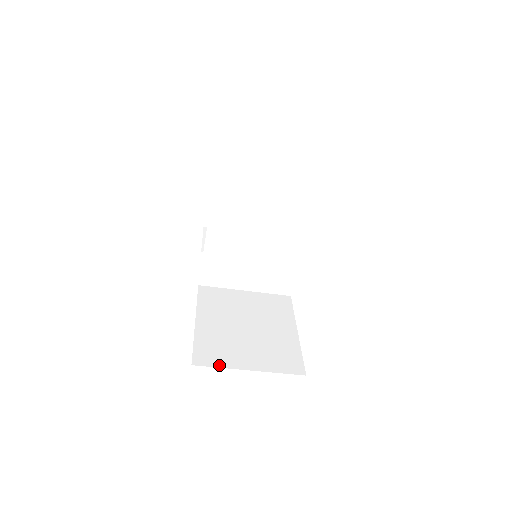
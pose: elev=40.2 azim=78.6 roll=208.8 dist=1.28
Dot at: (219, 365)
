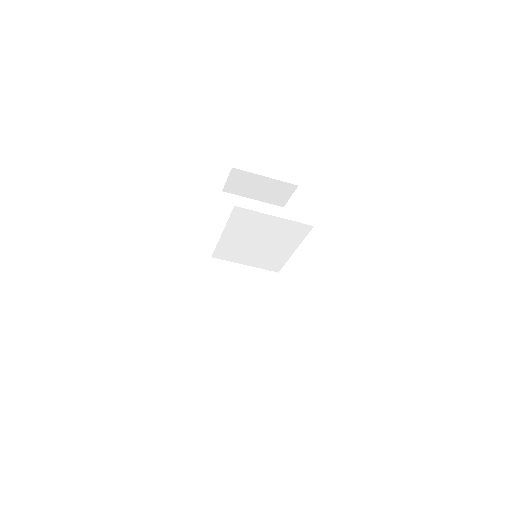
Dot at: (217, 333)
